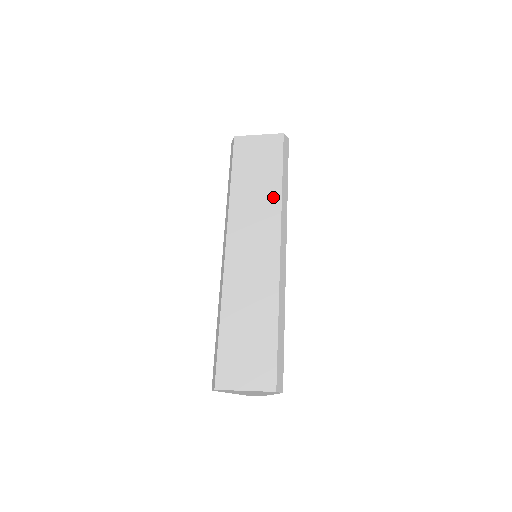
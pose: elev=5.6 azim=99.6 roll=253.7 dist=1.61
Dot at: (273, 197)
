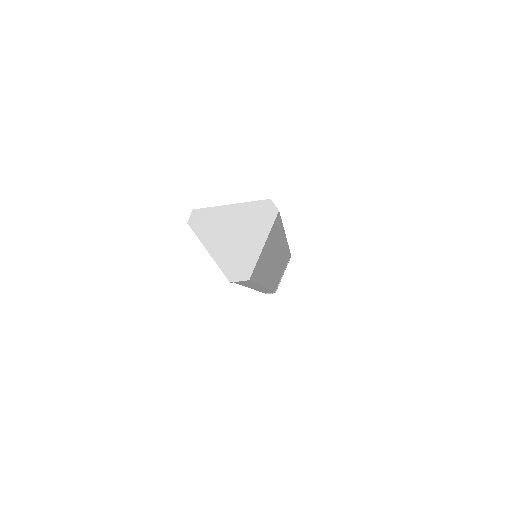
Dot at: occluded
